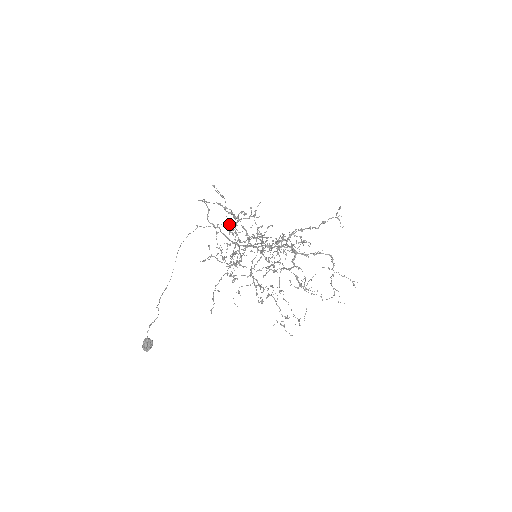
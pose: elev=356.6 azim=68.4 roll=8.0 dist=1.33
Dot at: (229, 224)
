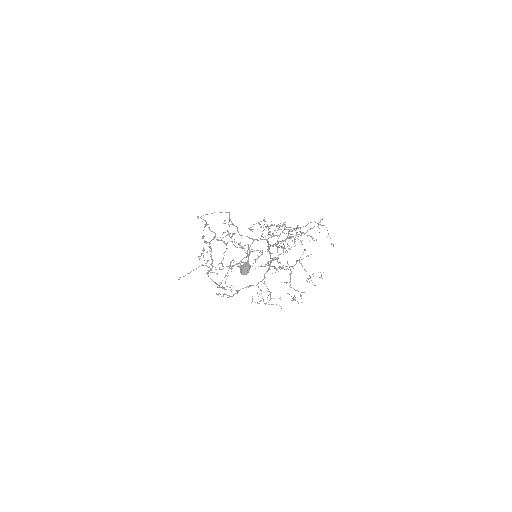
Dot at: (222, 240)
